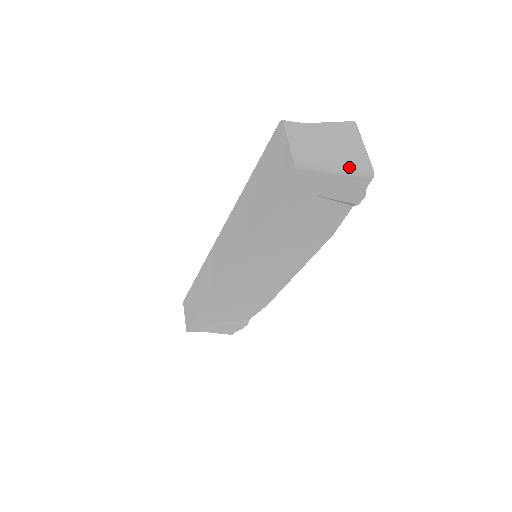
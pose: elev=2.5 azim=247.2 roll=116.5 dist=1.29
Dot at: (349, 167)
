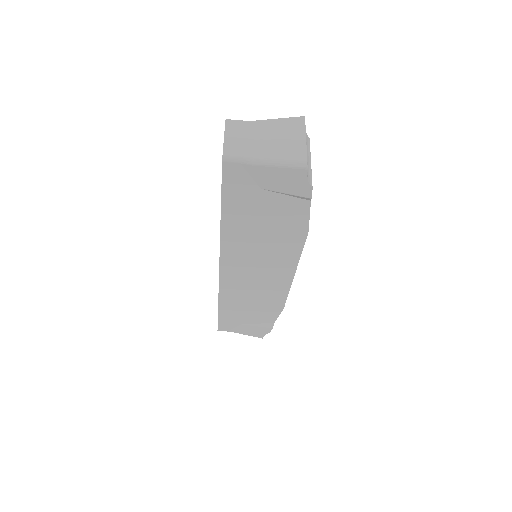
Dot at: (281, 159)
